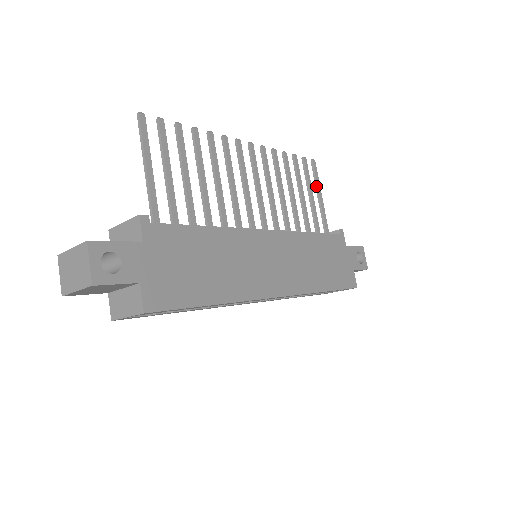
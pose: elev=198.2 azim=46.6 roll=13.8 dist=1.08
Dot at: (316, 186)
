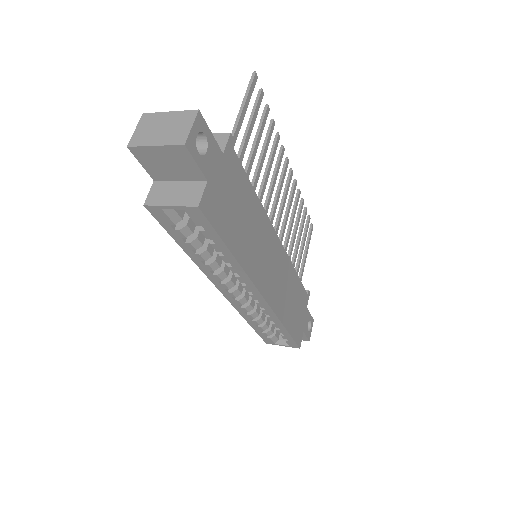
Dot at: (306, 245)
